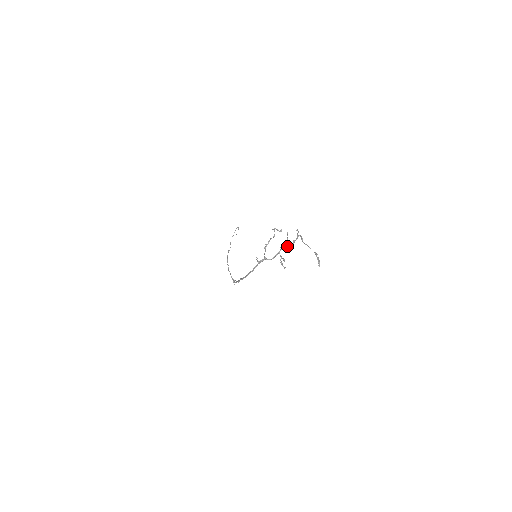
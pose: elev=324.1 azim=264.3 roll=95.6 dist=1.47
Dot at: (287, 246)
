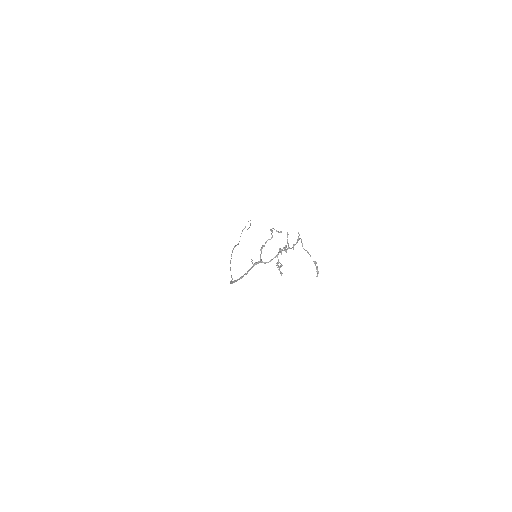
Dot at: (286, 250)
